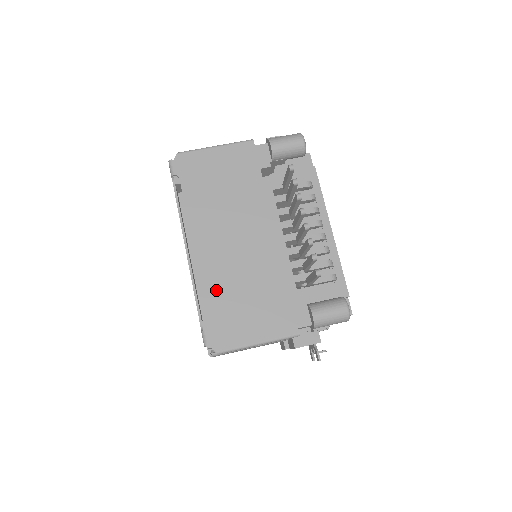
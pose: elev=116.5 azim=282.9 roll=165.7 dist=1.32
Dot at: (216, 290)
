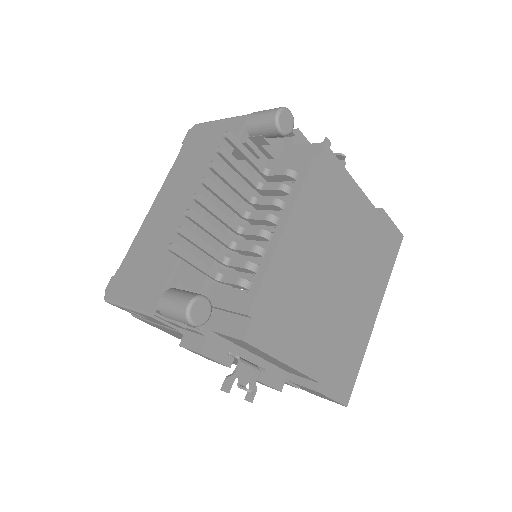
Dot at: (139, 246)
